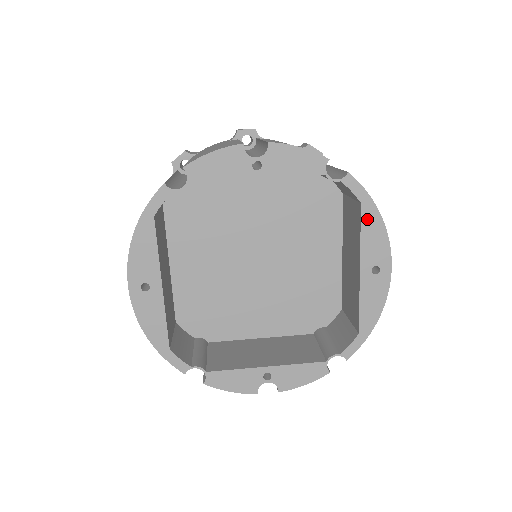
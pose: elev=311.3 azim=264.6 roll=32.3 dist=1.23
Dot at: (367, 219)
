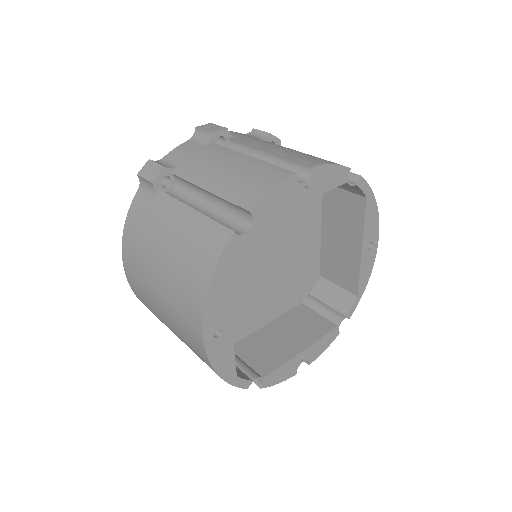
Dot at: (369, 209)
